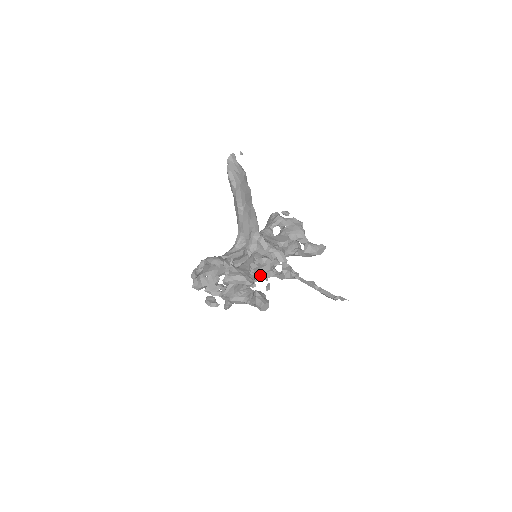
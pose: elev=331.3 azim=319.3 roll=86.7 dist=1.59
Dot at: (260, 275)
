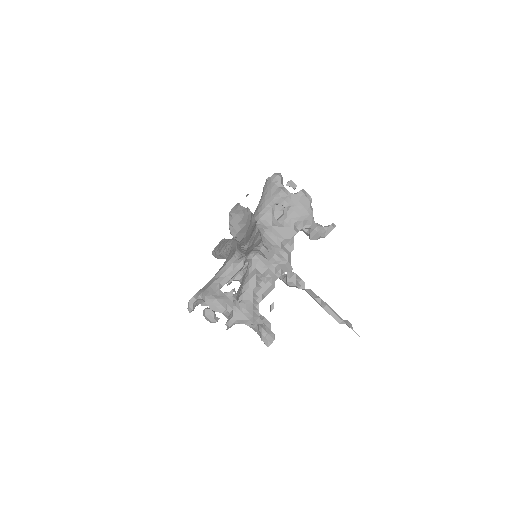
Dot at: occluded
